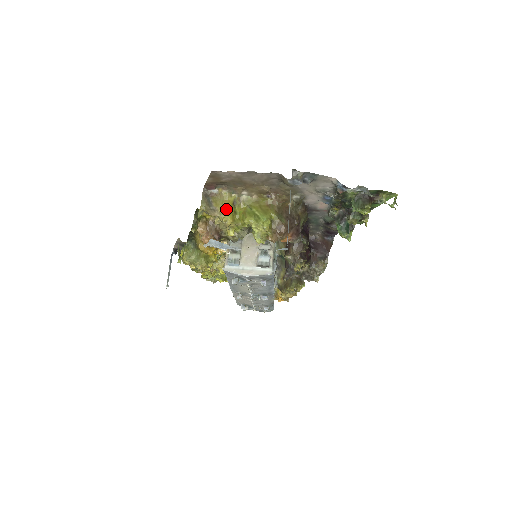
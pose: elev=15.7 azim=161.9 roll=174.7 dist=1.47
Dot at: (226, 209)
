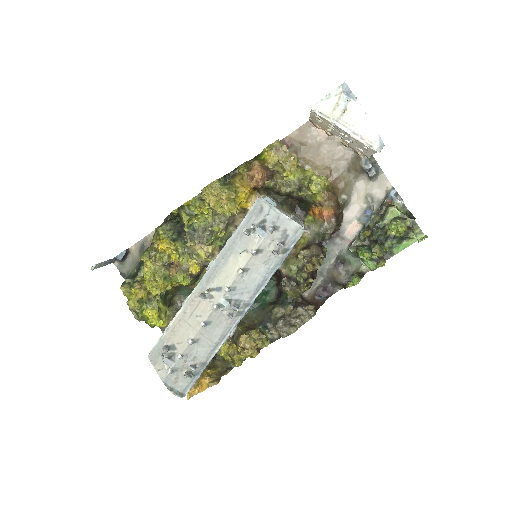
Dot at: (294, 157)
